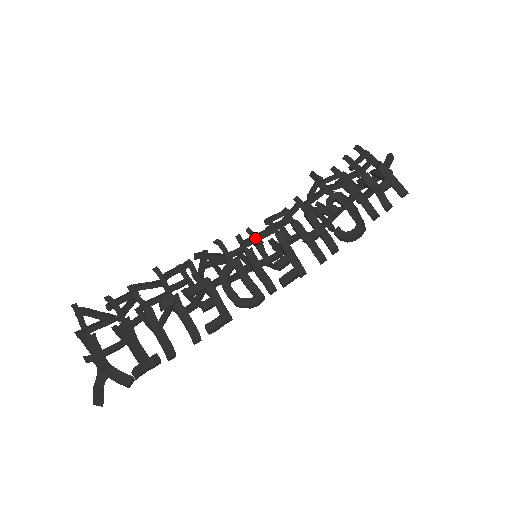
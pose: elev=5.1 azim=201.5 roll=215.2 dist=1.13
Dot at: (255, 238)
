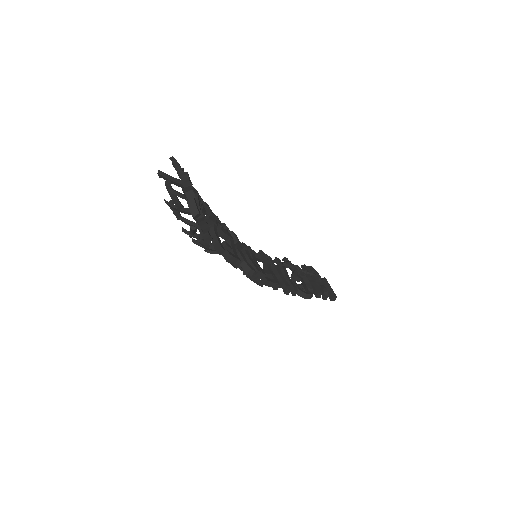
Dot at: occluded
